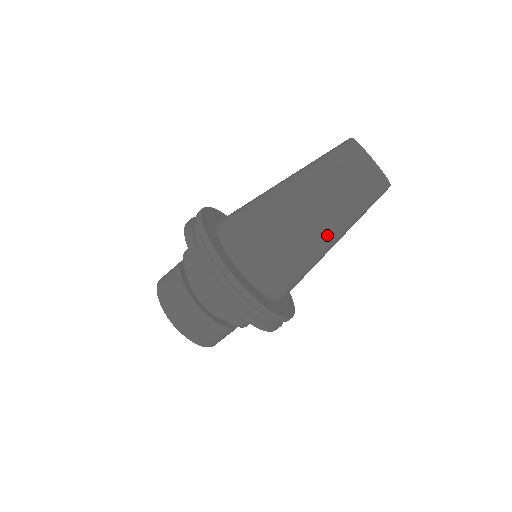
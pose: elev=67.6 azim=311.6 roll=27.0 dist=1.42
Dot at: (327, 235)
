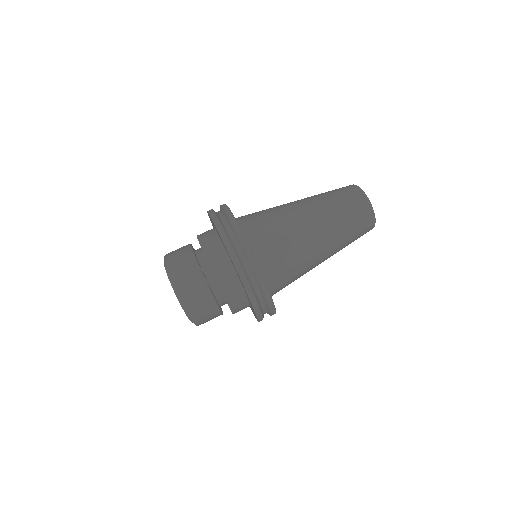
Dot at: (312, 218)
